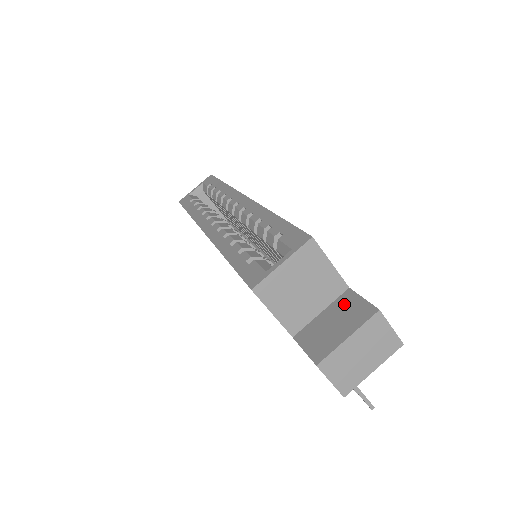
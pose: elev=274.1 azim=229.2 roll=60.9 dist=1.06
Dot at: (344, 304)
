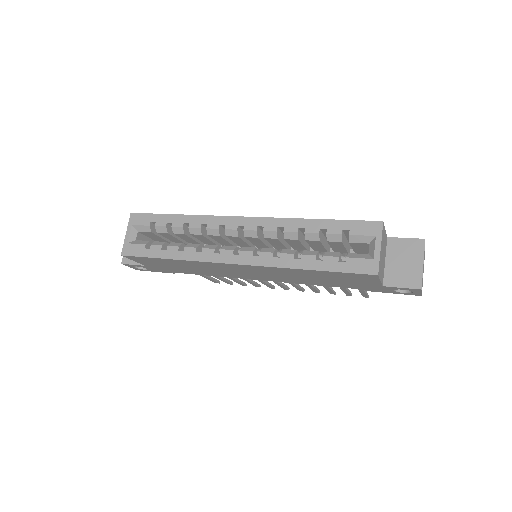
Dot at: (397, 248)
